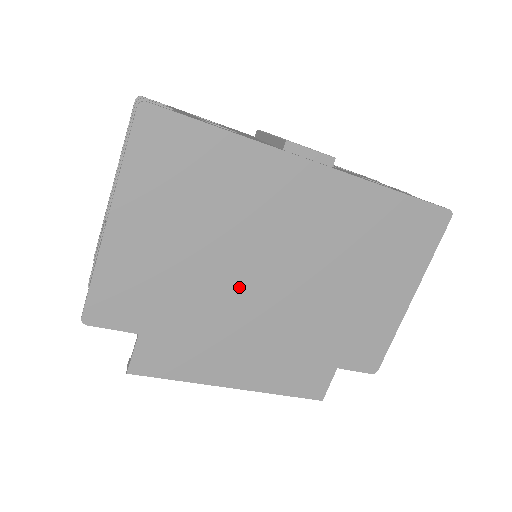
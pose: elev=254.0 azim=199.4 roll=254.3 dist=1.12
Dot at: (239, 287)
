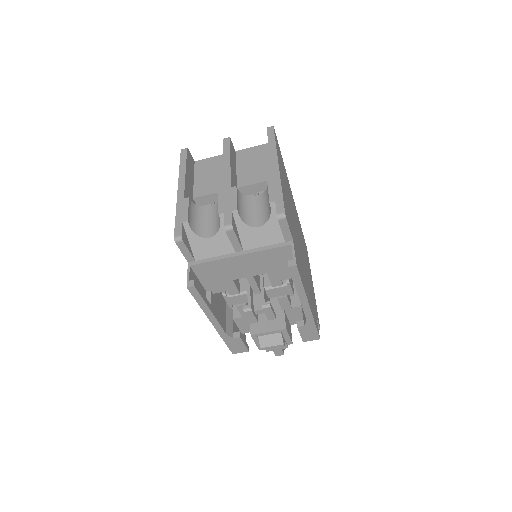
Dot at: (297, 239)
